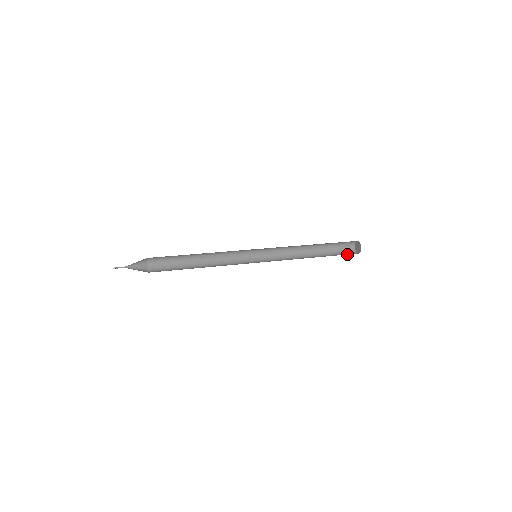
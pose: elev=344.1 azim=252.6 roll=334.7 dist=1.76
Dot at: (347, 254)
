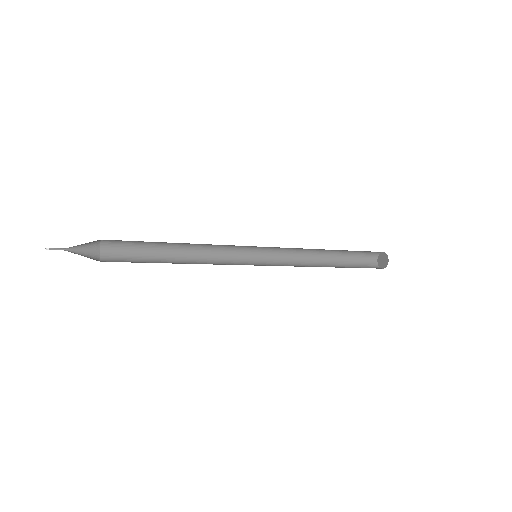
Dot at: occluded
